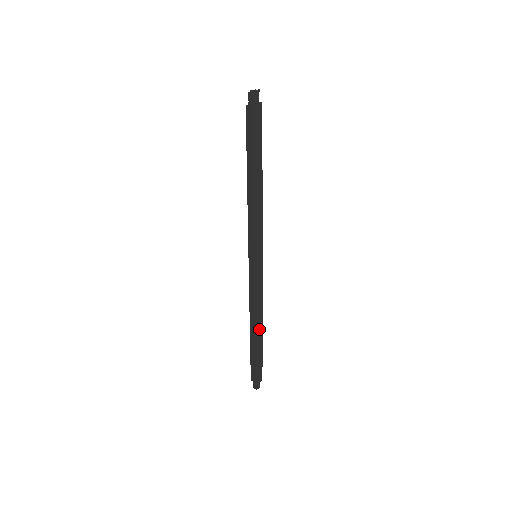
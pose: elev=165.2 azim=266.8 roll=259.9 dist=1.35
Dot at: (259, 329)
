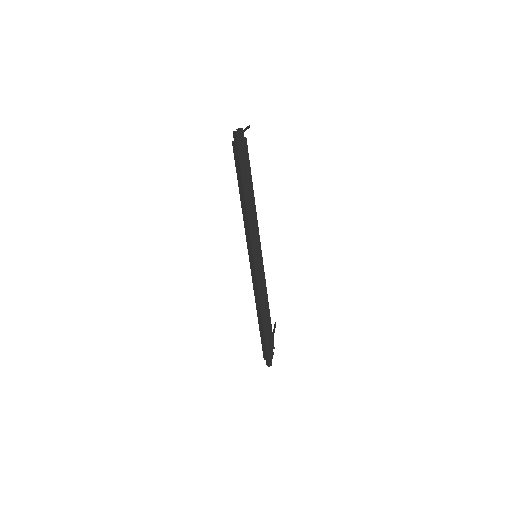
Dot at: (264, 315)
